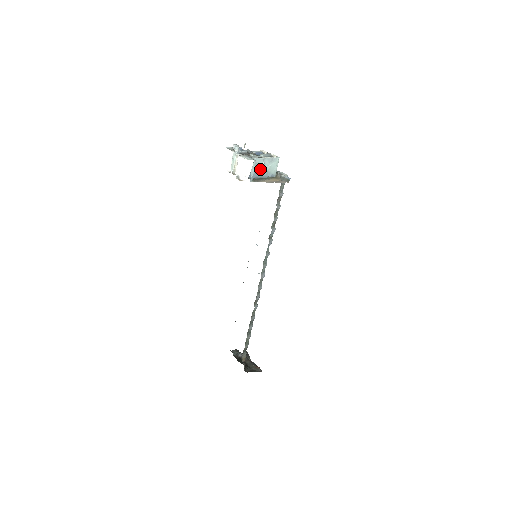
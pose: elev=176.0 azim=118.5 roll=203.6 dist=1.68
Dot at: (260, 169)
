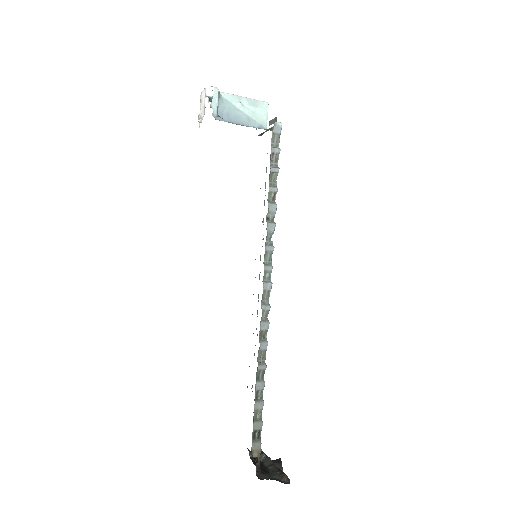
Dot at: (235, 111)
